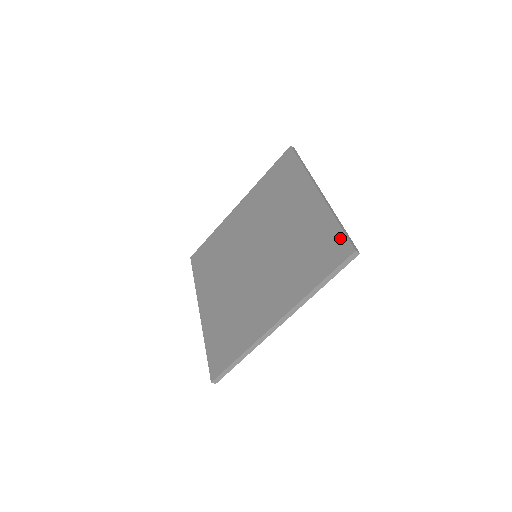
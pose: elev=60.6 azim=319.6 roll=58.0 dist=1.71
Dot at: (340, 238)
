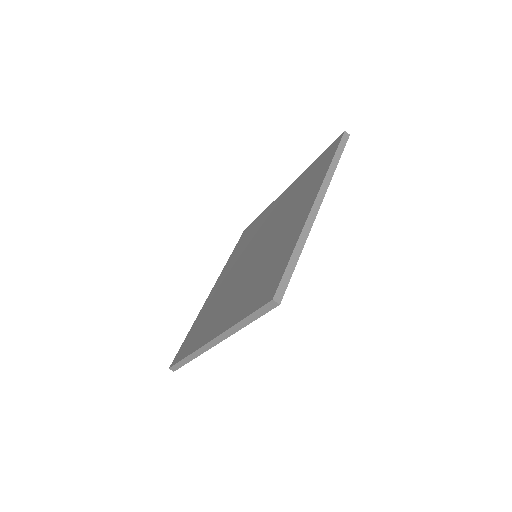
Dot at: (279, 275)
